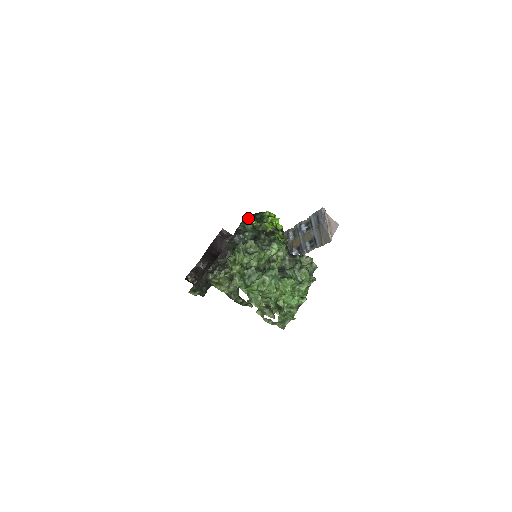
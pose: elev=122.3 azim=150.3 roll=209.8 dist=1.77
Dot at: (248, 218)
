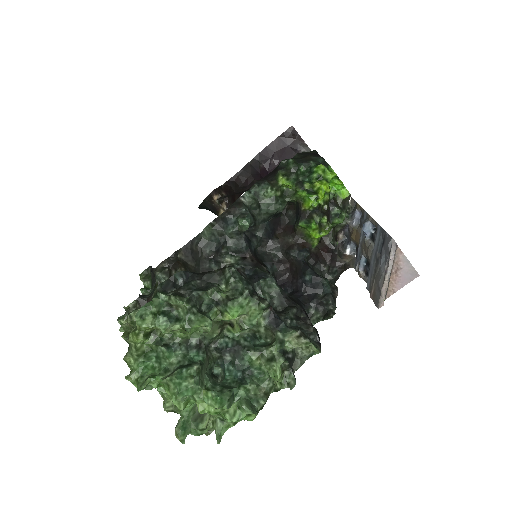
Dot at: (282, 168)
